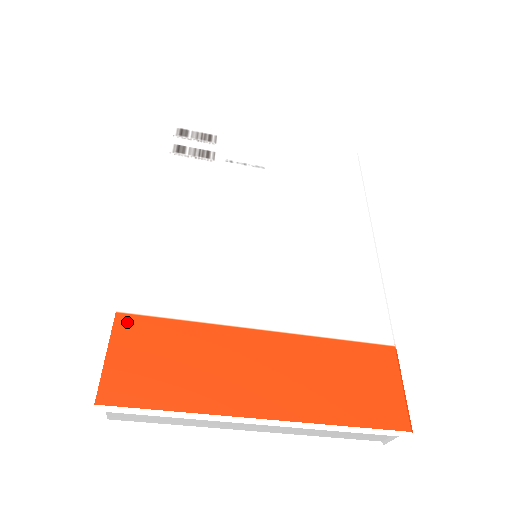
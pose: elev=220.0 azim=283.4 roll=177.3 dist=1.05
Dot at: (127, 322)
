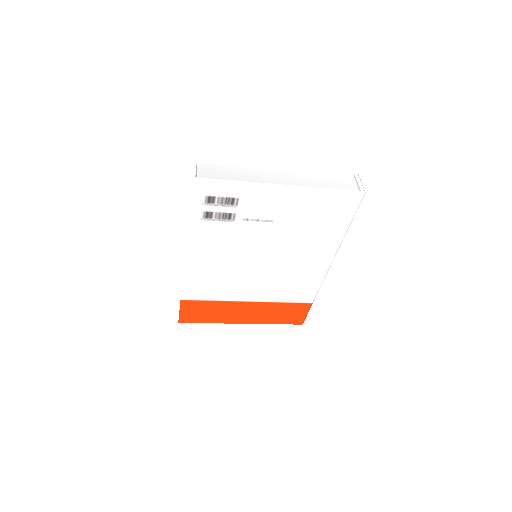
Dot at: (186, 303)
